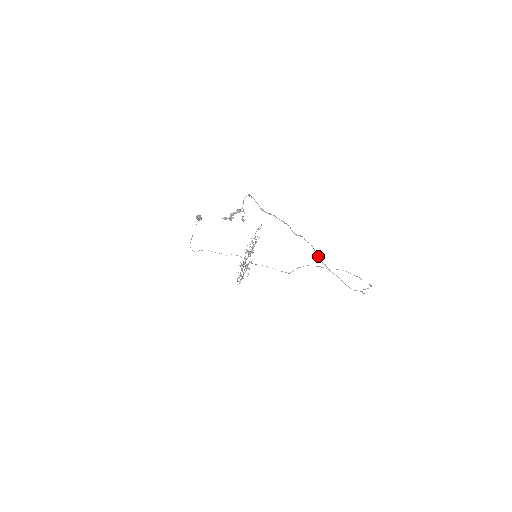
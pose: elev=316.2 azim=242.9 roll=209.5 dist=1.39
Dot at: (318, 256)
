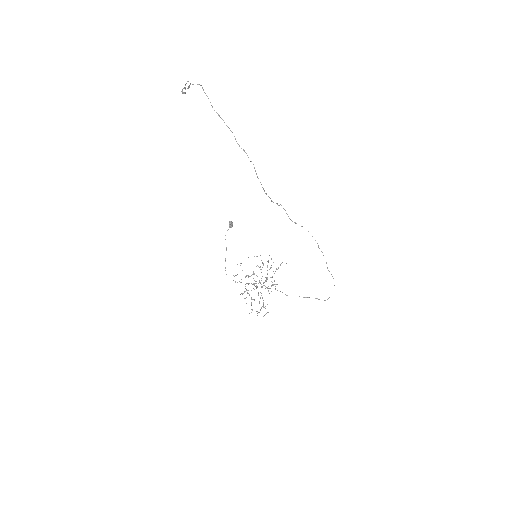
Dot at: (257, 176)
